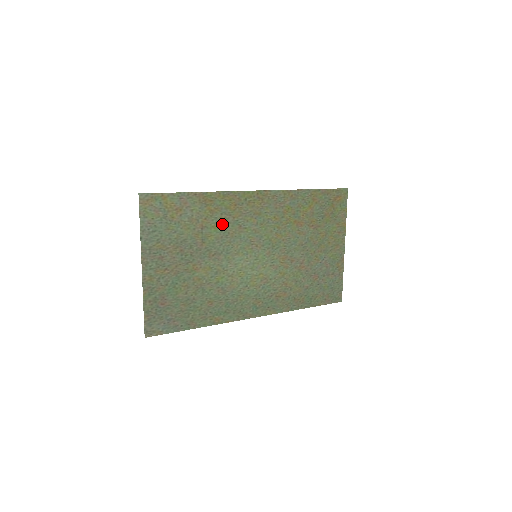
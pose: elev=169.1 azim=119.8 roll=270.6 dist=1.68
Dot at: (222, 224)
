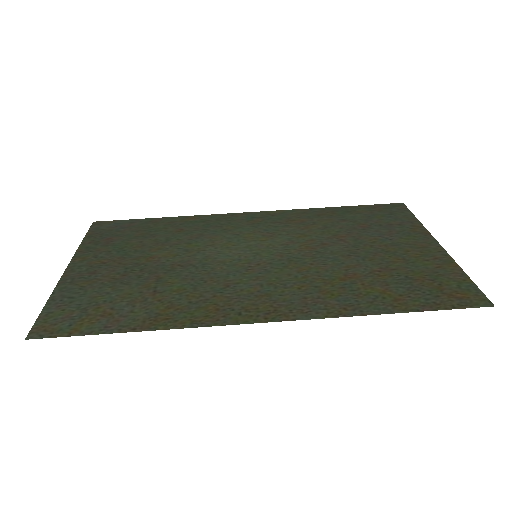
Dot at: (192, 292)
